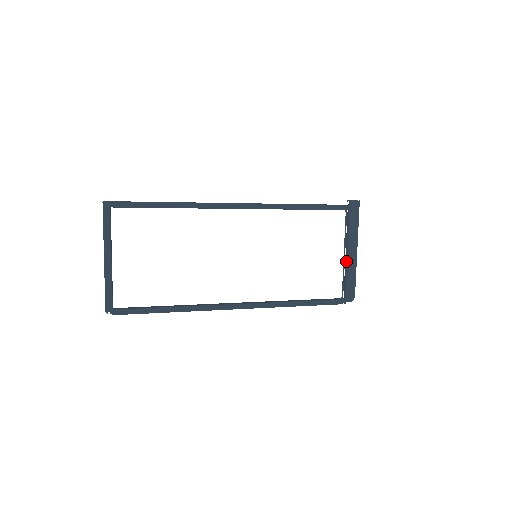
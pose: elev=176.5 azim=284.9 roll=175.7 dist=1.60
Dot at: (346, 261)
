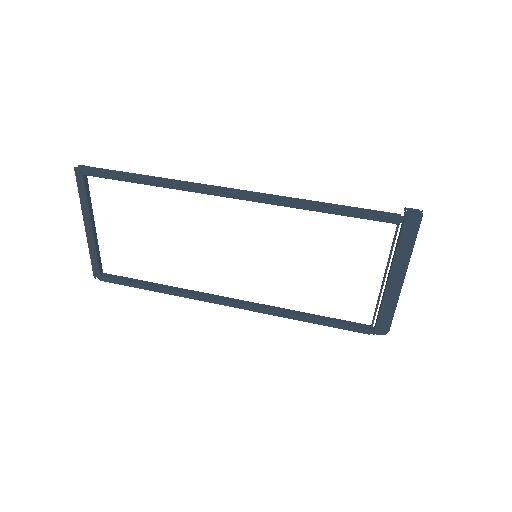
Dot at: (385, 287)
